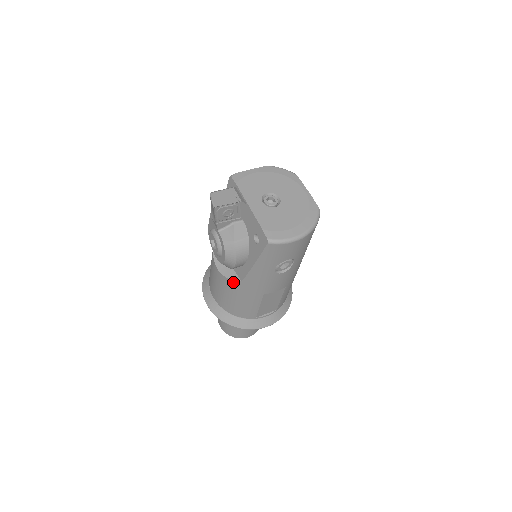
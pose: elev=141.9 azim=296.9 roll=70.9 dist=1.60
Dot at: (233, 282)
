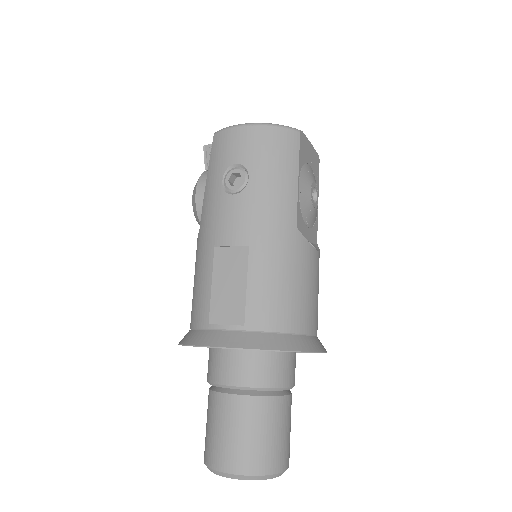
Dot at: (197, 243)
